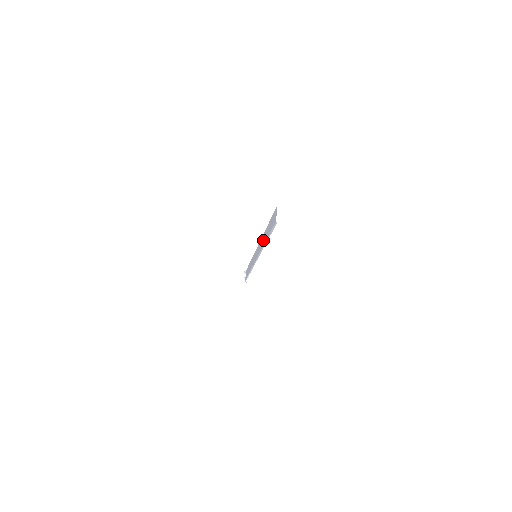
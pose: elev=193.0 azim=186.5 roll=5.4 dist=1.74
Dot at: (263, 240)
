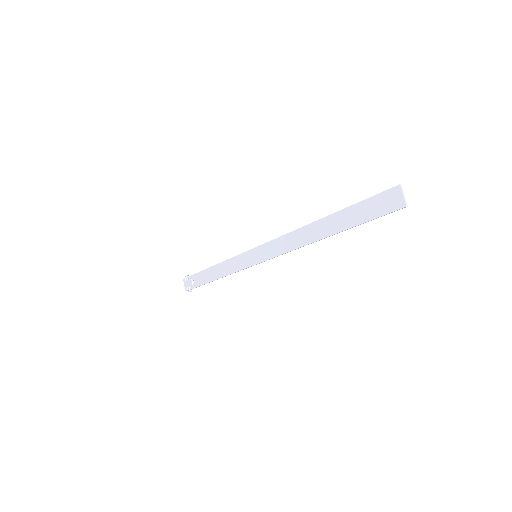
Dot at: (311, 234)
